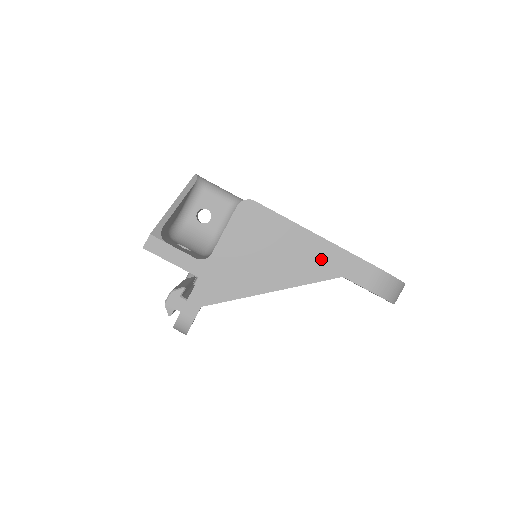
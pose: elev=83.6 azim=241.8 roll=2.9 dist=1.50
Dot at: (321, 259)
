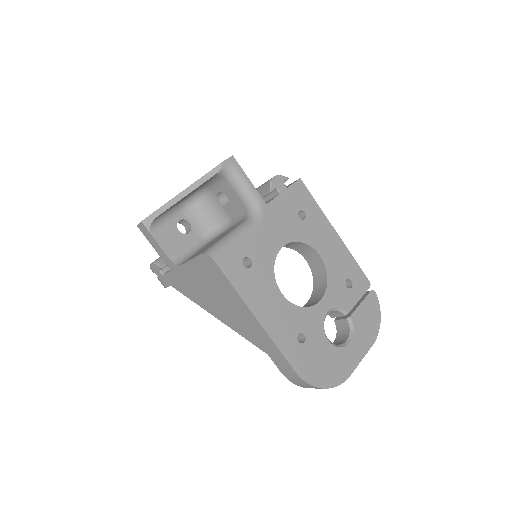
Dot at: (255, 333)
